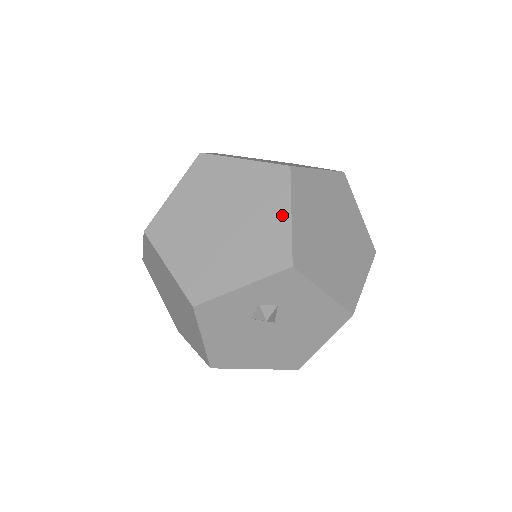
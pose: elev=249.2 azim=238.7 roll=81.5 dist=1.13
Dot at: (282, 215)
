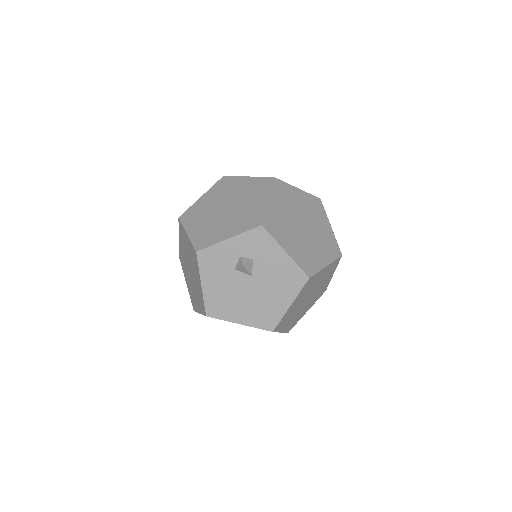
Dot at: (262, 201)
